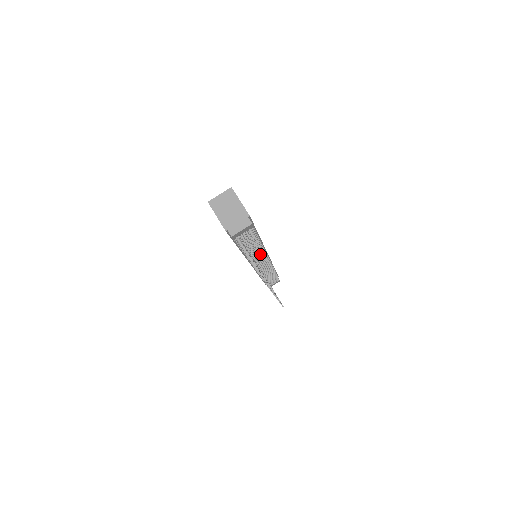
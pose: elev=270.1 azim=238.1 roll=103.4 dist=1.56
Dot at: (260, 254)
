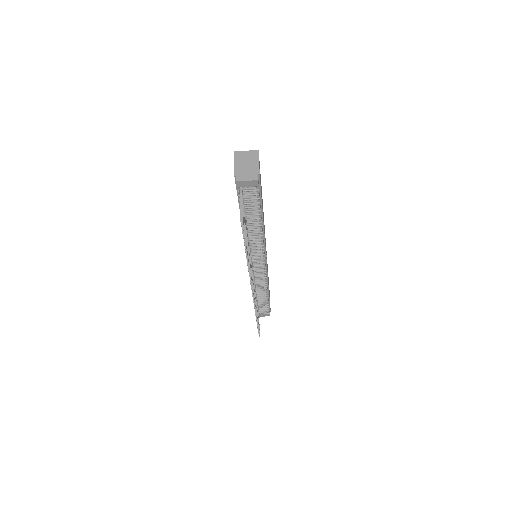
Dot at: (258, 242)
